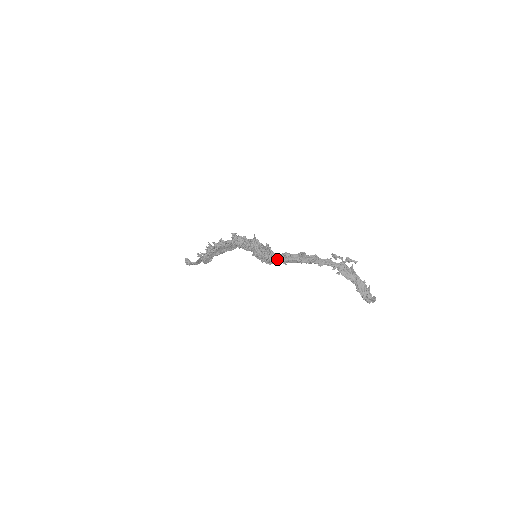
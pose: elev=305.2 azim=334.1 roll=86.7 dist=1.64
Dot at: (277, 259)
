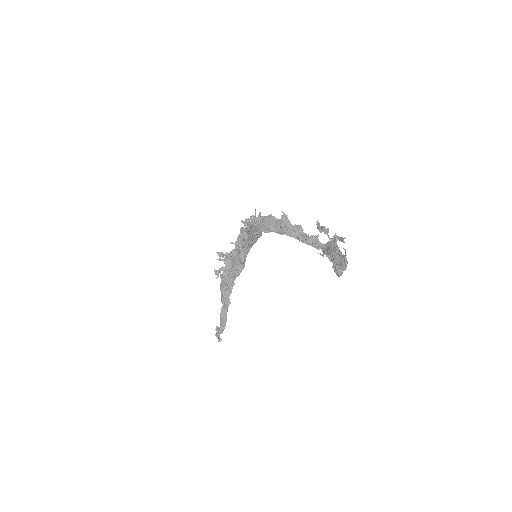
Dot at: (260, 221)
